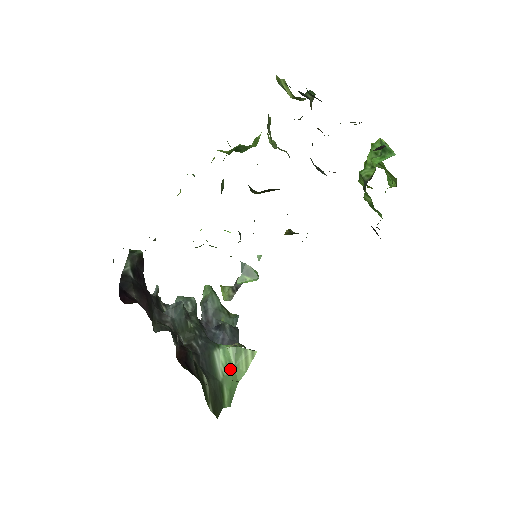
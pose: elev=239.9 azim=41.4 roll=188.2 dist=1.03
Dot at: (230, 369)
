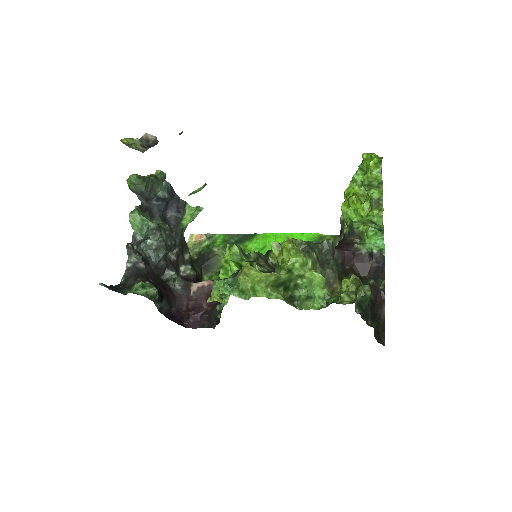
Dot at: occluded
